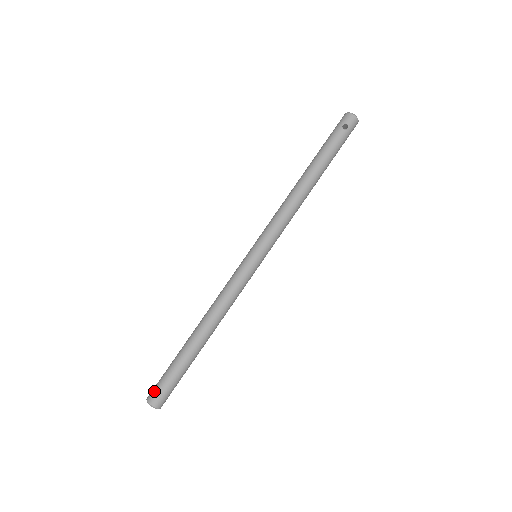
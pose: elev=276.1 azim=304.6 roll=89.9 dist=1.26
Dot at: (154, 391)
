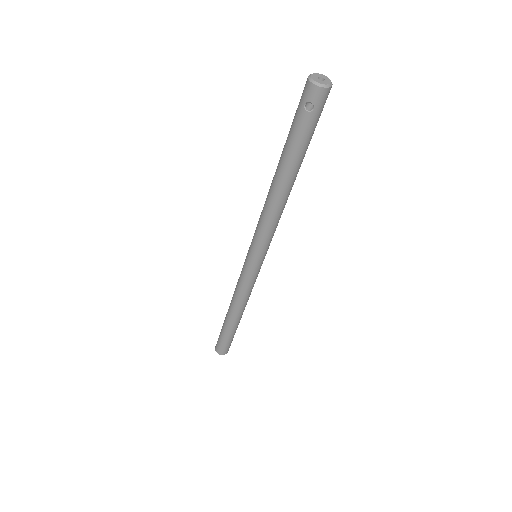
Dot at: (217, 346)
